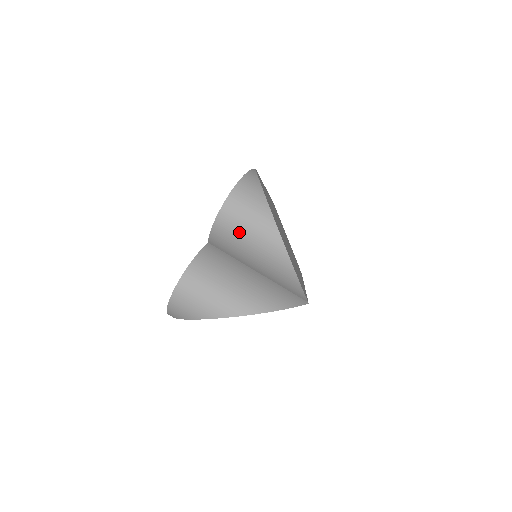
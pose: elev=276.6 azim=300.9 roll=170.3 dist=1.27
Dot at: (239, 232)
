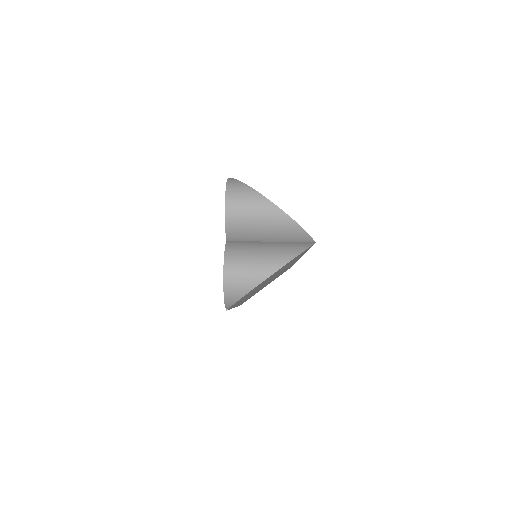
Dot at: (245, 217)
